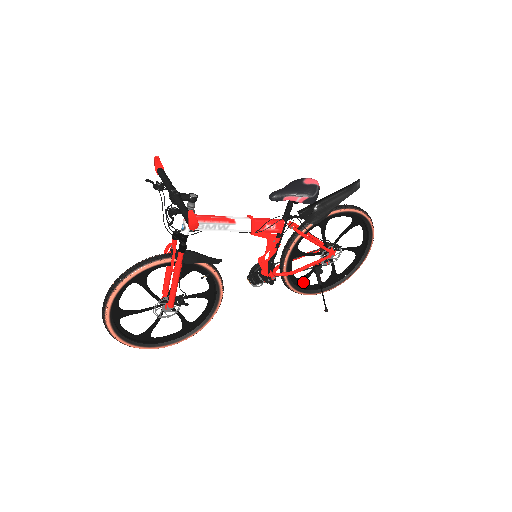
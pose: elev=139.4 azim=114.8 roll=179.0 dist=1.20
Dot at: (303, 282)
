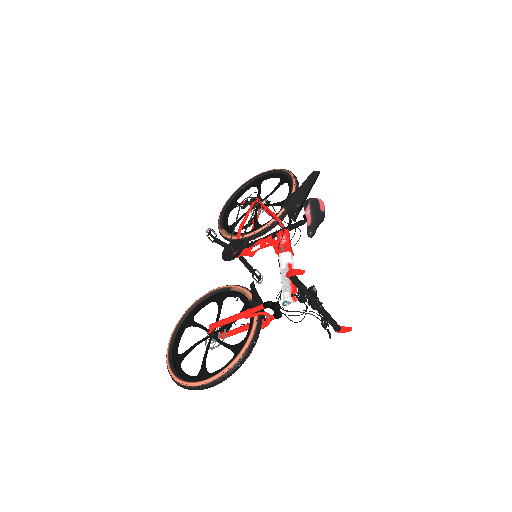
Dot at: (230, 228)
